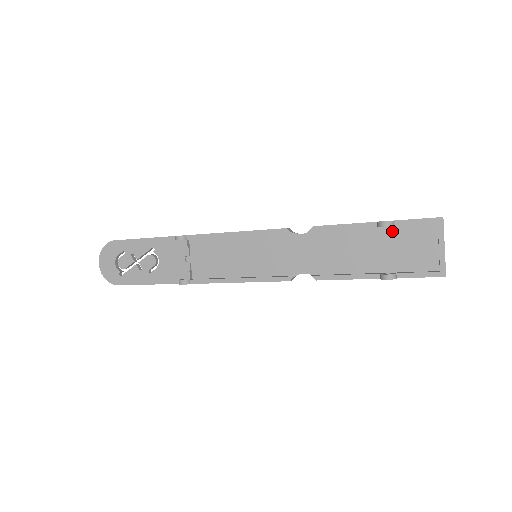
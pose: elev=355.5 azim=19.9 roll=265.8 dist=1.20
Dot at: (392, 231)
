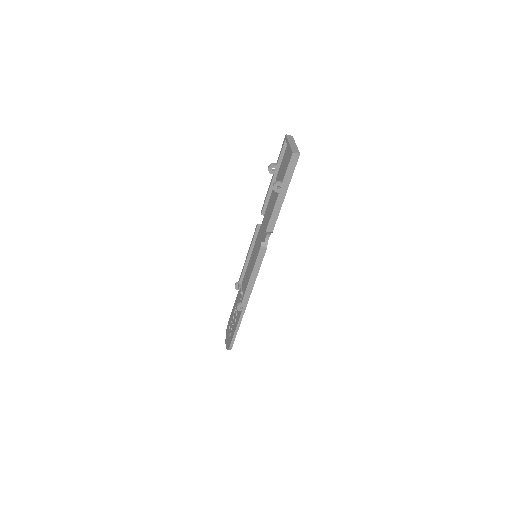
Dot at: (280, 169)
